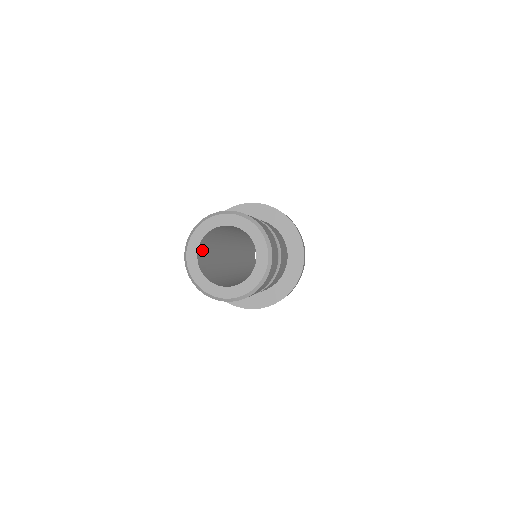
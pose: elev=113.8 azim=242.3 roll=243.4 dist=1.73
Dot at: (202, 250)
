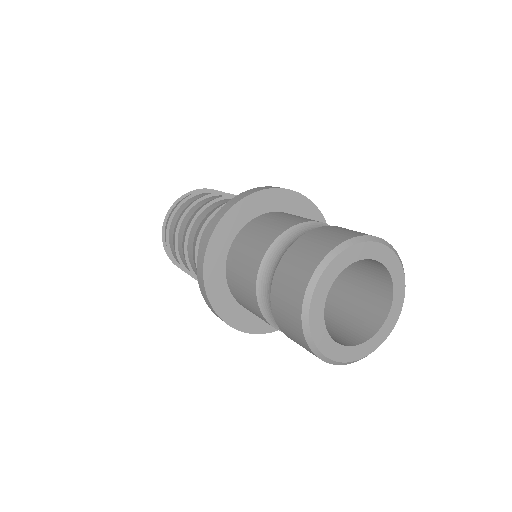
Dot at: occluded
